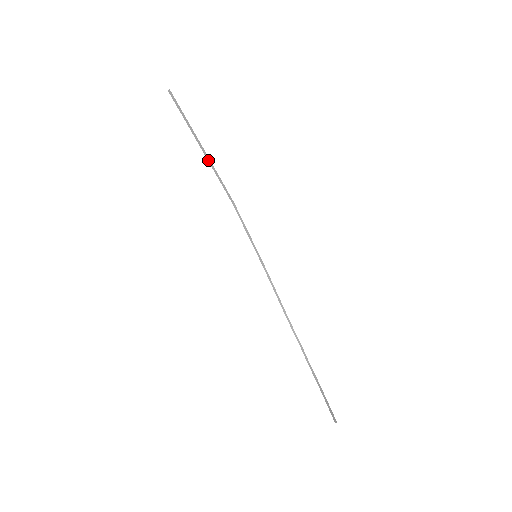
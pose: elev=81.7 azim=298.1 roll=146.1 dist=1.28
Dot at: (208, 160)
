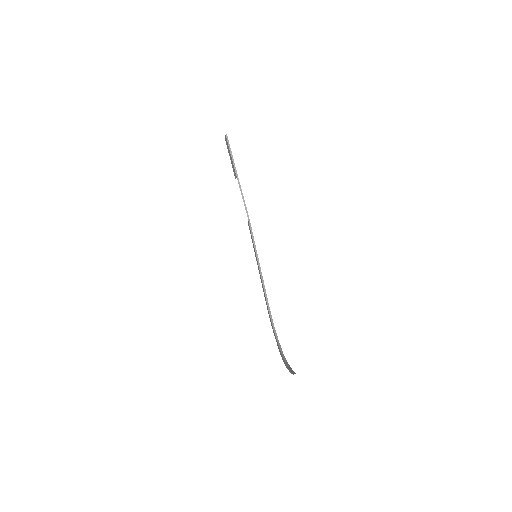
Dot at: (239, 183)
